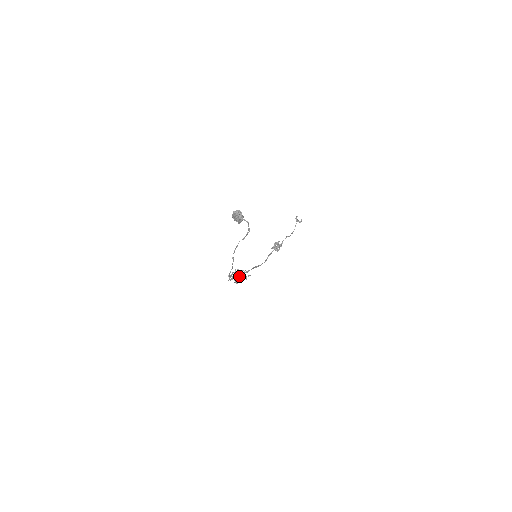
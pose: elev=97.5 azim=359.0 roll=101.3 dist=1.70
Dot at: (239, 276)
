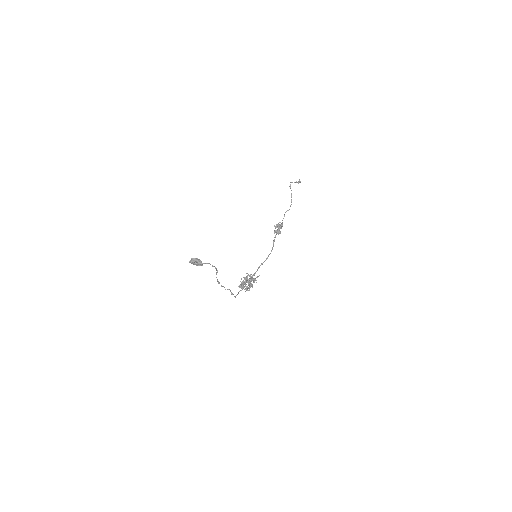
Dot at: occluded
